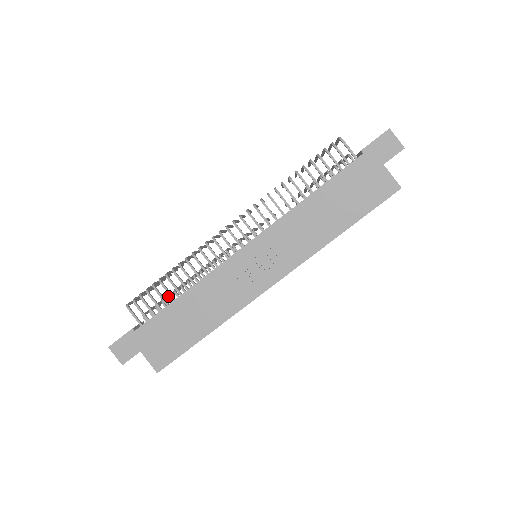
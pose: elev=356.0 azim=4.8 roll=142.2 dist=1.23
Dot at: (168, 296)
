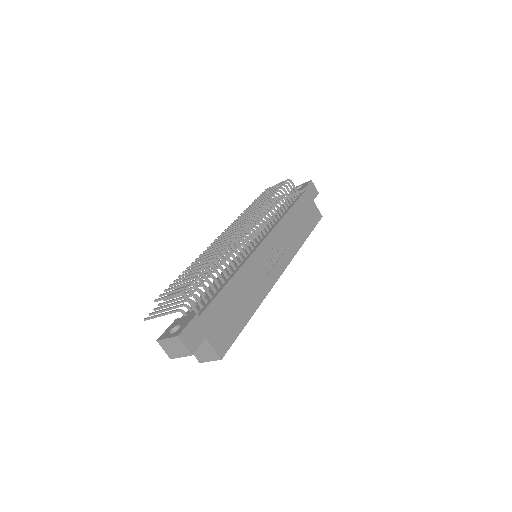
Dot at: occluded
